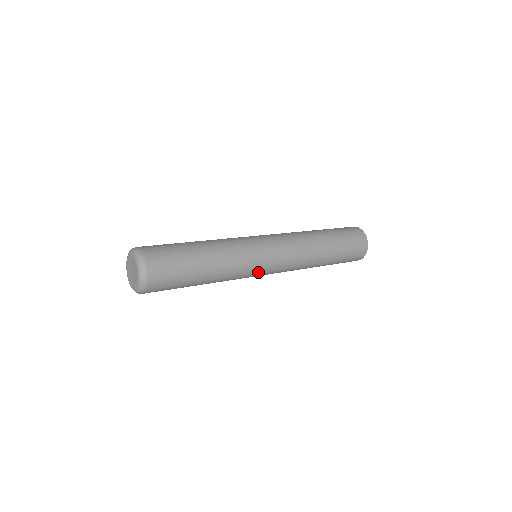
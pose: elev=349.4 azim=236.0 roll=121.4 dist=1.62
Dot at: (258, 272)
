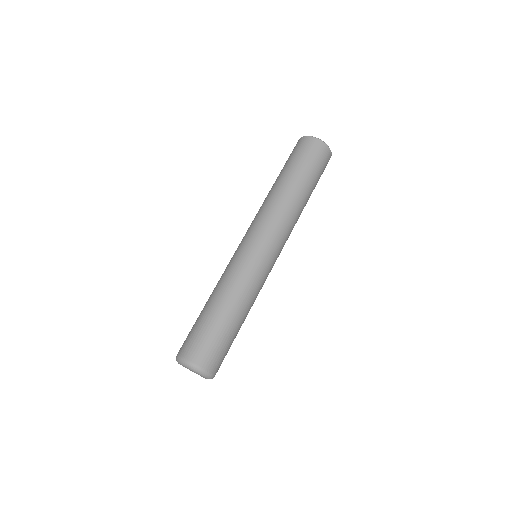
Dot at: occluded
